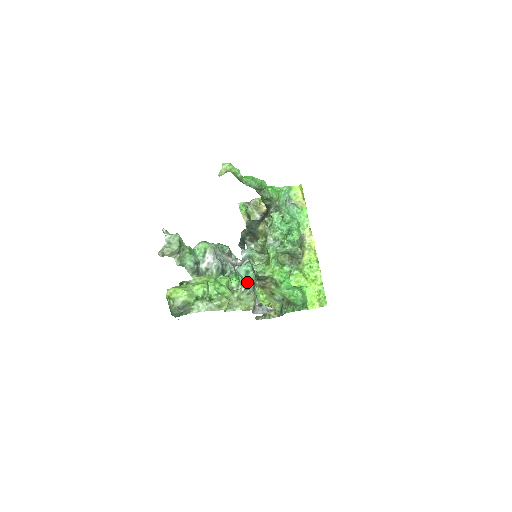
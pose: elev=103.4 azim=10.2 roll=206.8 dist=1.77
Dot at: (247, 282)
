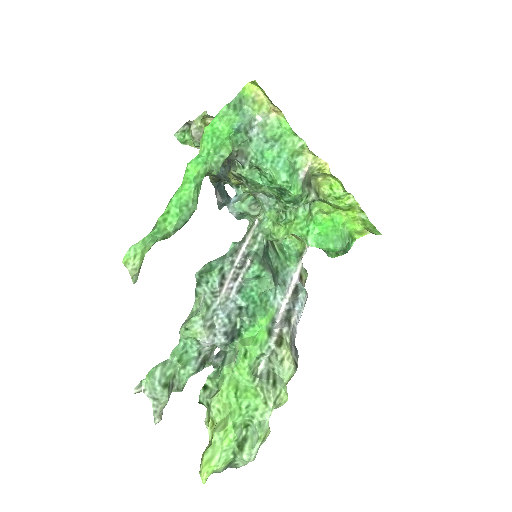
Dot at: (265, 289)
